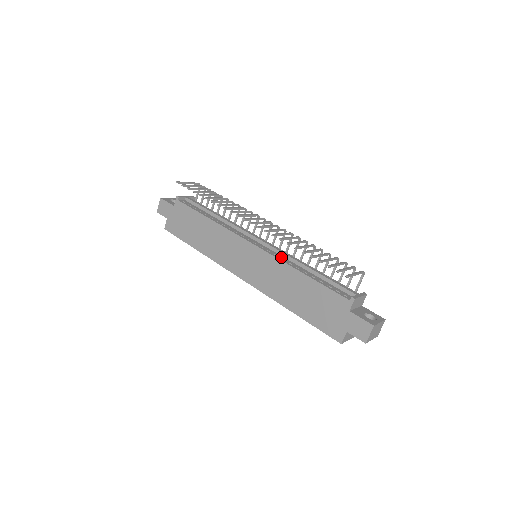
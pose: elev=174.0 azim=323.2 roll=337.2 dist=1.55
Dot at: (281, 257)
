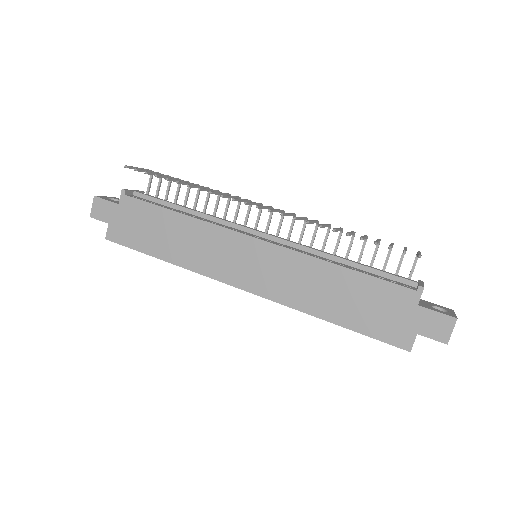
Dot at: (299, 250)
